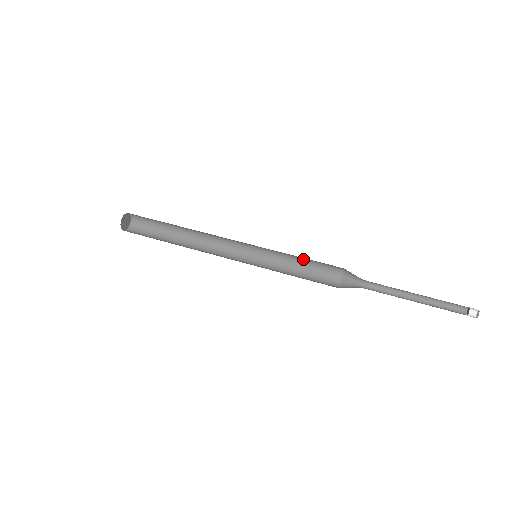
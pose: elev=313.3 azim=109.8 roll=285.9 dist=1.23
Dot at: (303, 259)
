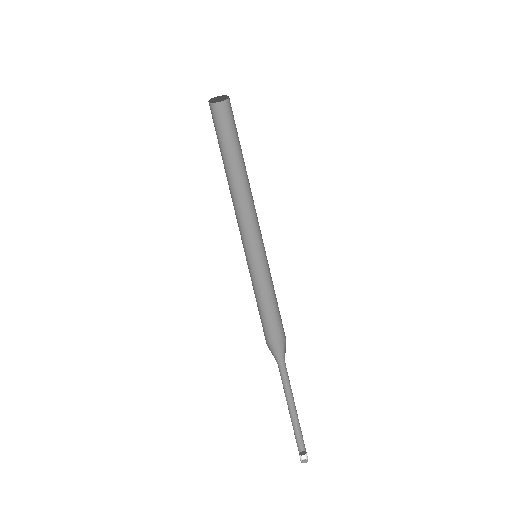
Dot at: occluded
